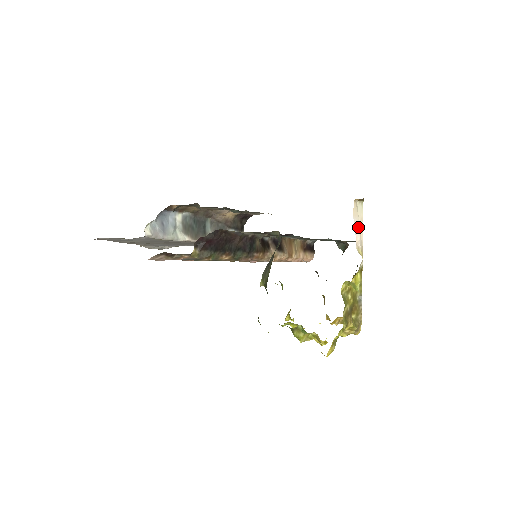
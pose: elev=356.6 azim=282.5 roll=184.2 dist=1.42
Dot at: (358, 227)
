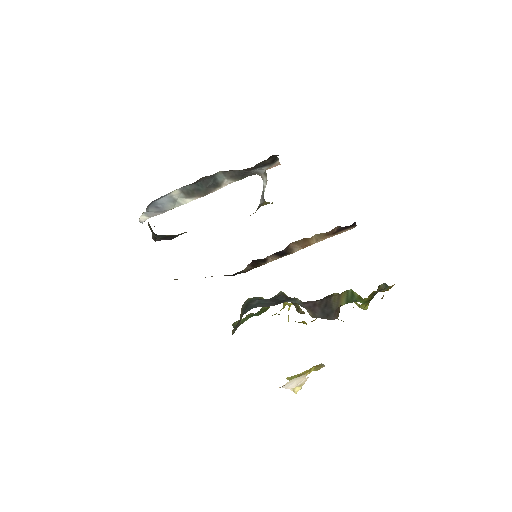
Dot at: (293, 384)
